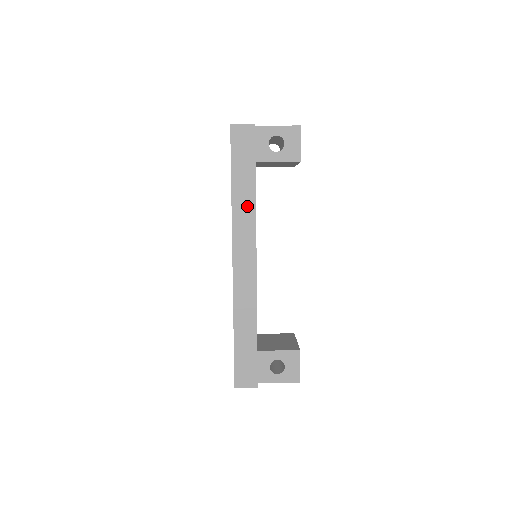
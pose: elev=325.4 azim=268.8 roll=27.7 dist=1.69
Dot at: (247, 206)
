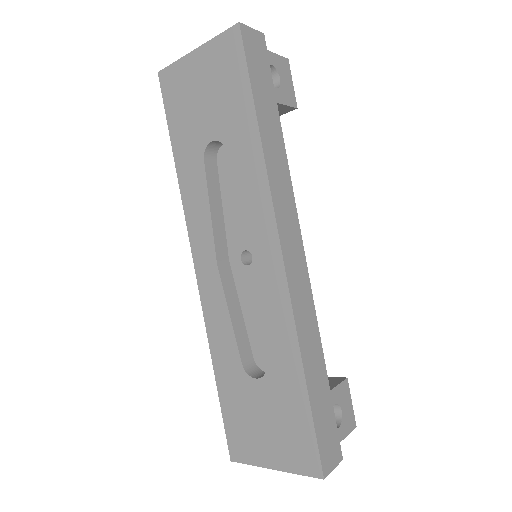
Dot at: (279, 160)
